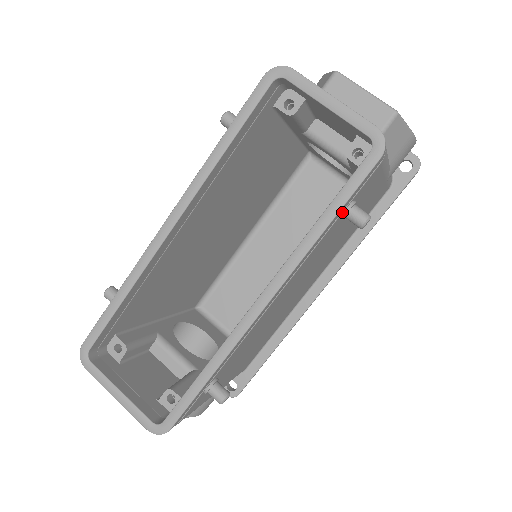
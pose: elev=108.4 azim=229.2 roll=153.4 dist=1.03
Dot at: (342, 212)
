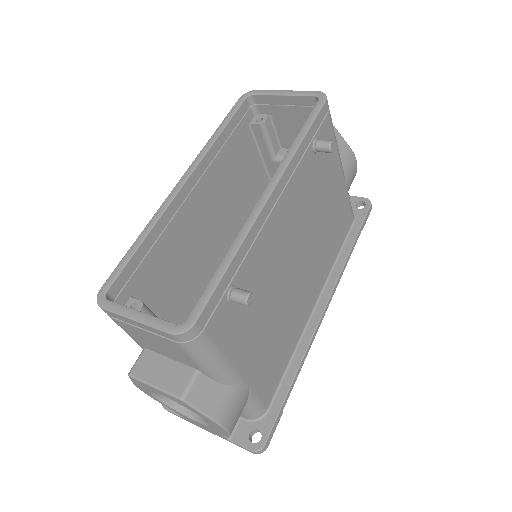
Dot at: (312, 140)
